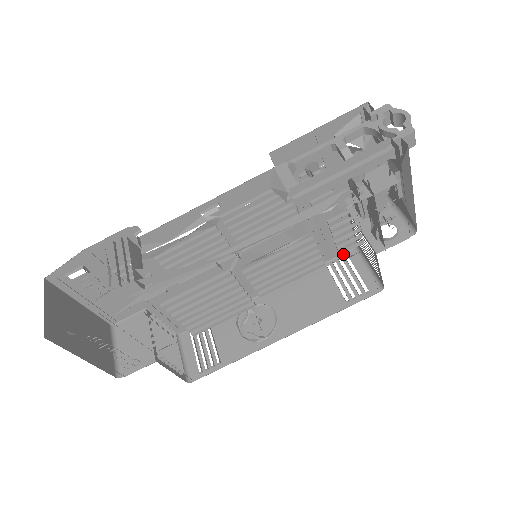
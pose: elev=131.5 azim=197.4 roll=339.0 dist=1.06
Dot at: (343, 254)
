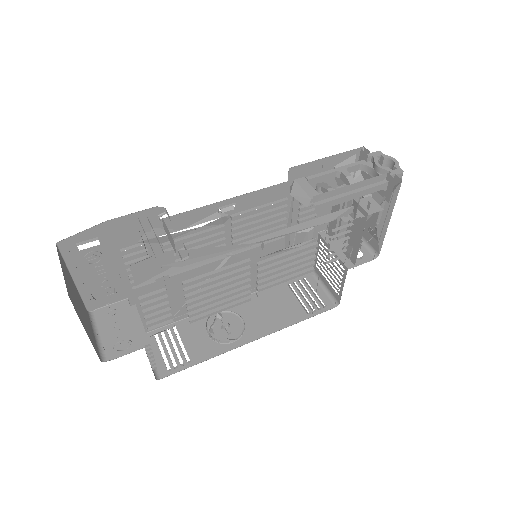
Dot at: occluded
